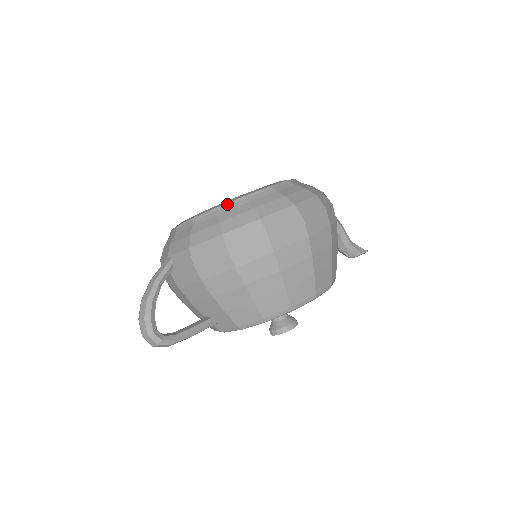
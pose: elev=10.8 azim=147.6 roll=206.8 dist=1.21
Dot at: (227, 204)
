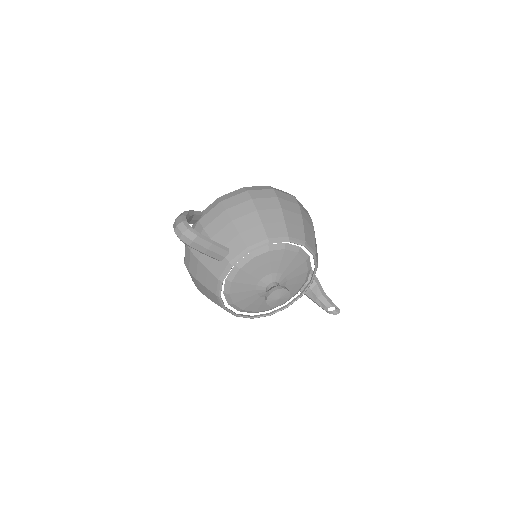
Dot at: occluded
